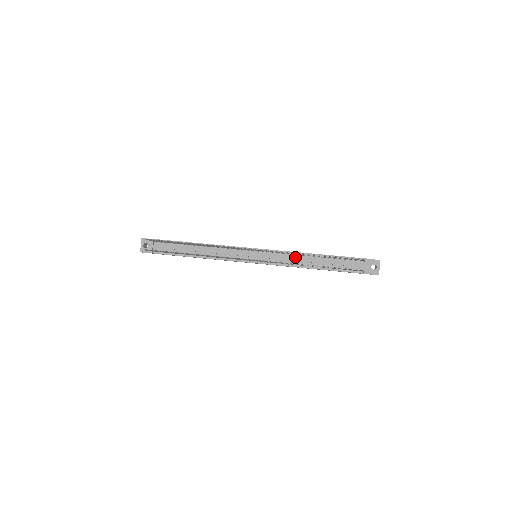
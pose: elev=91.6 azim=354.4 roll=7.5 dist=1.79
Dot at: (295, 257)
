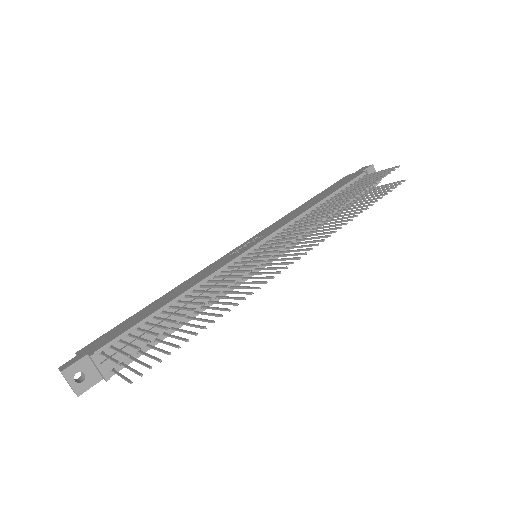
Dot at: occluded
